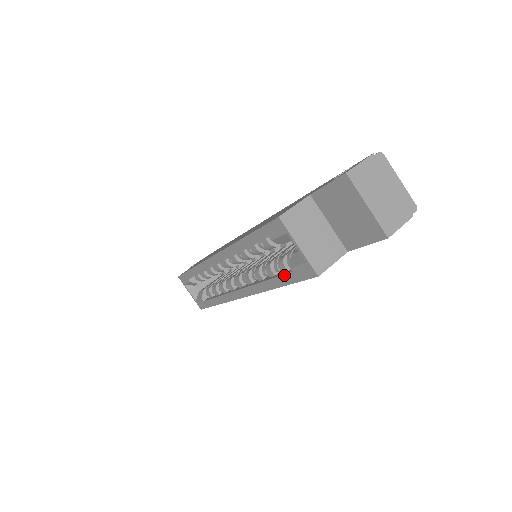
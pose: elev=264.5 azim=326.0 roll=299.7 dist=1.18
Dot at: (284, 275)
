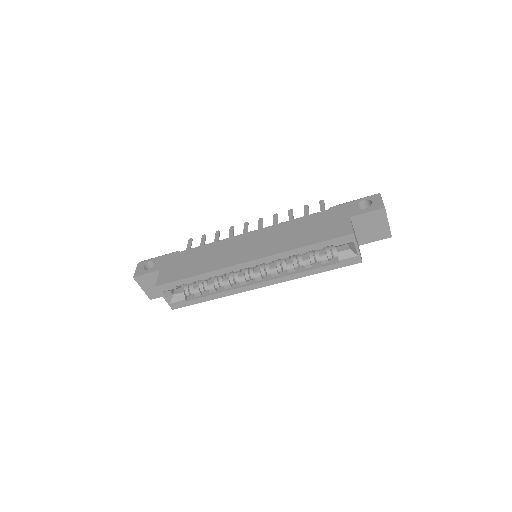
Dot at: (330, 265)
